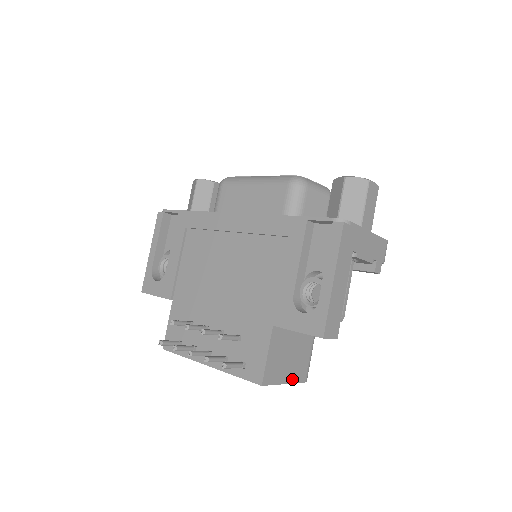
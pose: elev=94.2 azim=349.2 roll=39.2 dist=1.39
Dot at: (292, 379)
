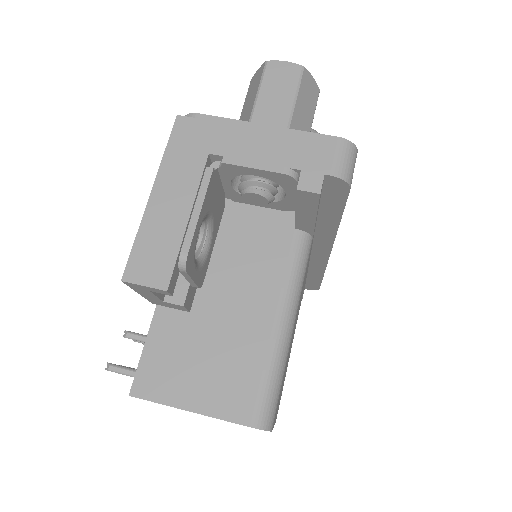
Dot at: (210, 408)
